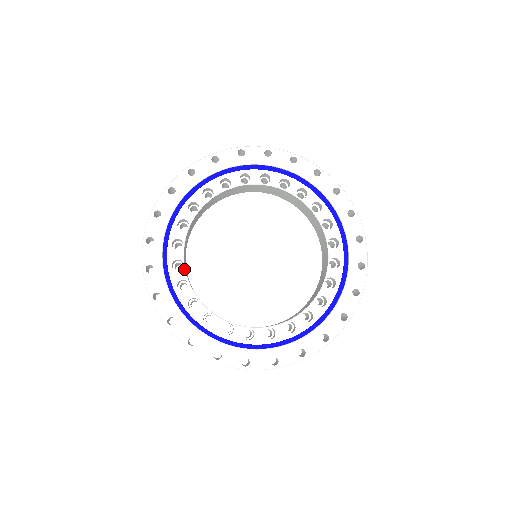
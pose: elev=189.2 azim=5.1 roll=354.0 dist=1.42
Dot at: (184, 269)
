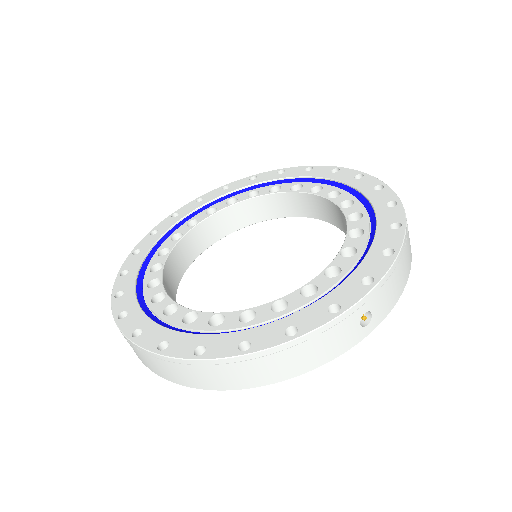
Dot at: (178, 240)
